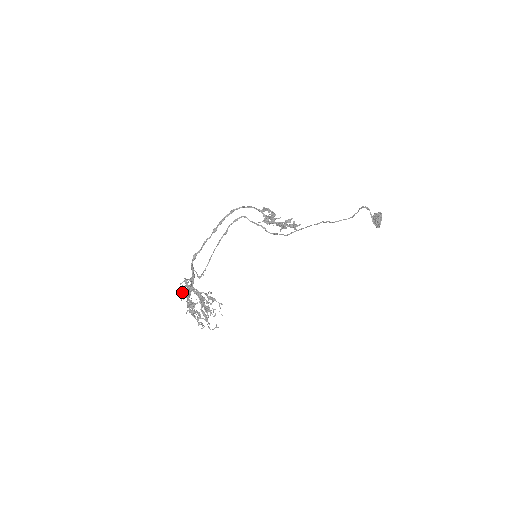
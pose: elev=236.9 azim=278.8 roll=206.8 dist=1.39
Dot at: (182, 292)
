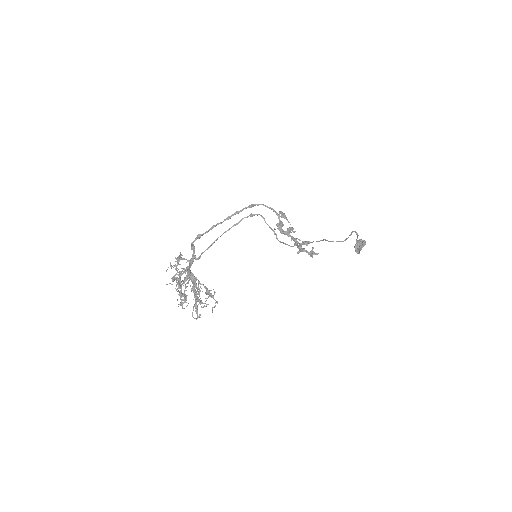
Dot at: (175, 268)
